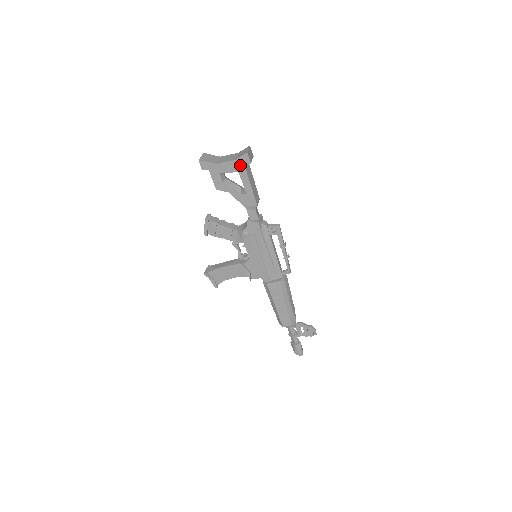
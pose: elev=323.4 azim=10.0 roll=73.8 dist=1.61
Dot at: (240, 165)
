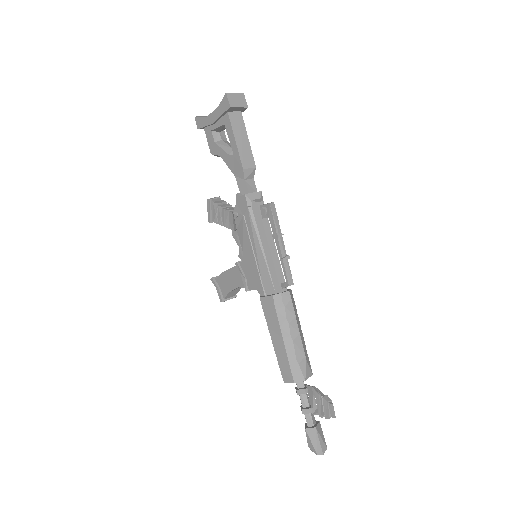
Dot at: (223, 112)
